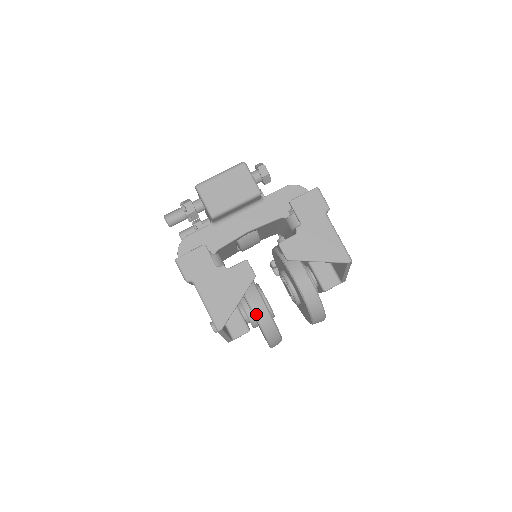
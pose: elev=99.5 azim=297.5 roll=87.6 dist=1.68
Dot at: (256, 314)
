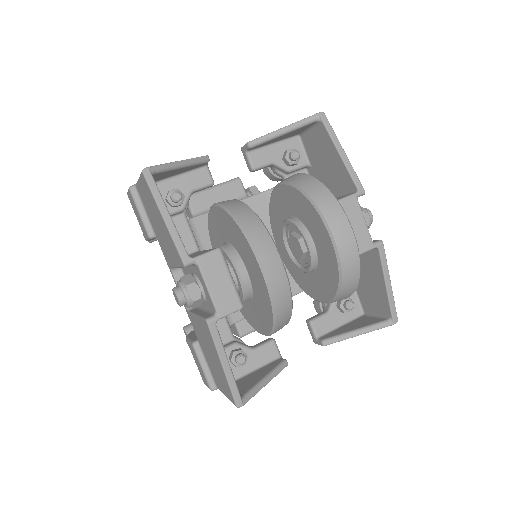
Dot at: (218, 203)
